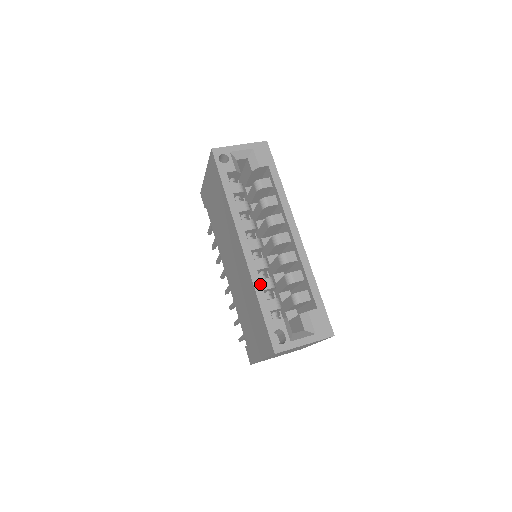
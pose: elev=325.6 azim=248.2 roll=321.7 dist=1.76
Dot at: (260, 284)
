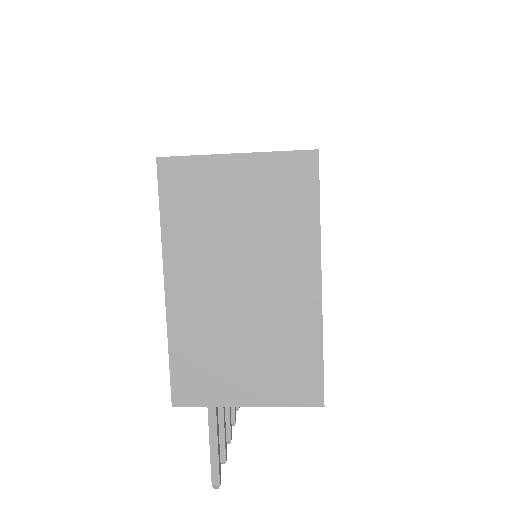
Dot at: occluded
